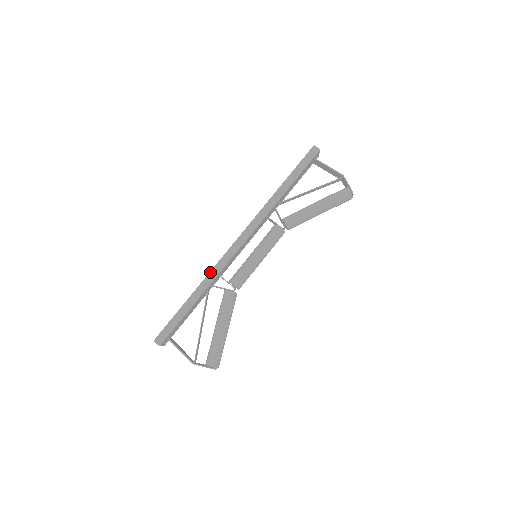
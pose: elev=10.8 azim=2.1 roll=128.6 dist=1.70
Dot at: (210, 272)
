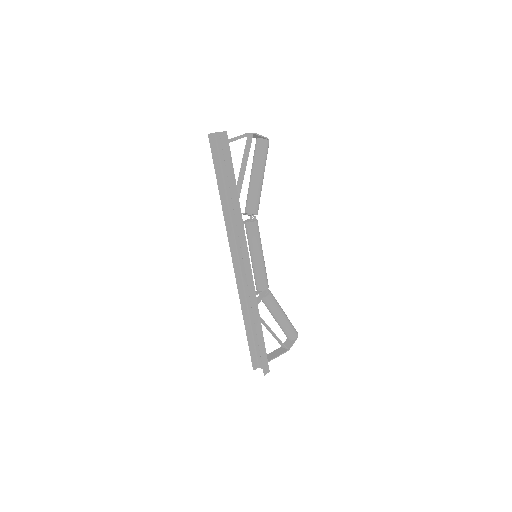
Dot at: (251, 304)
